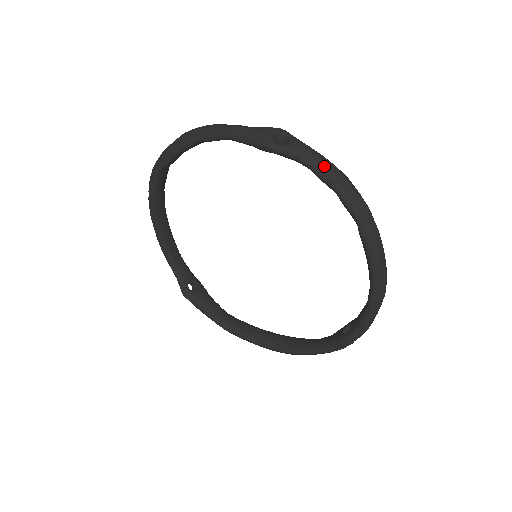
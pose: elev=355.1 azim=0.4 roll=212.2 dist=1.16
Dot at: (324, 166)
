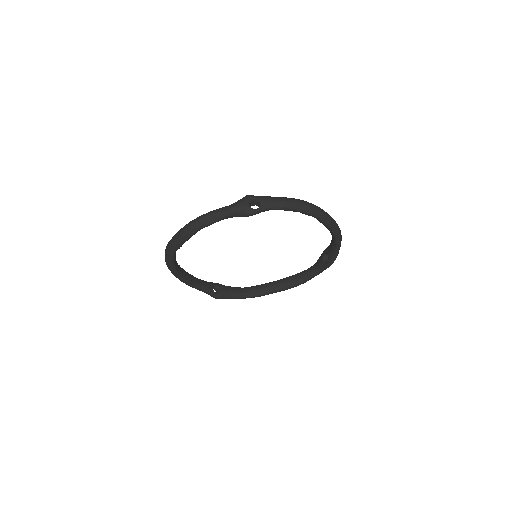
Dot at: (287, 204)
